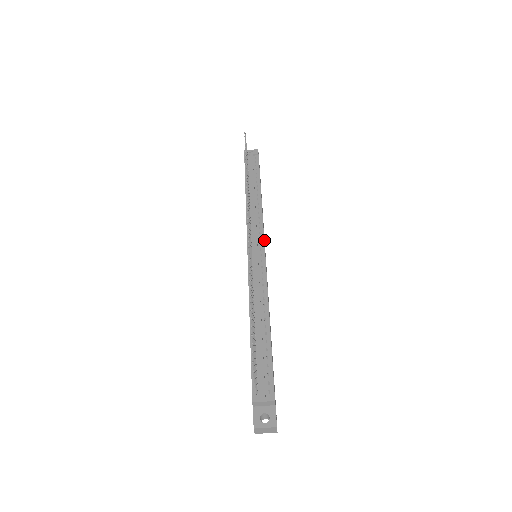
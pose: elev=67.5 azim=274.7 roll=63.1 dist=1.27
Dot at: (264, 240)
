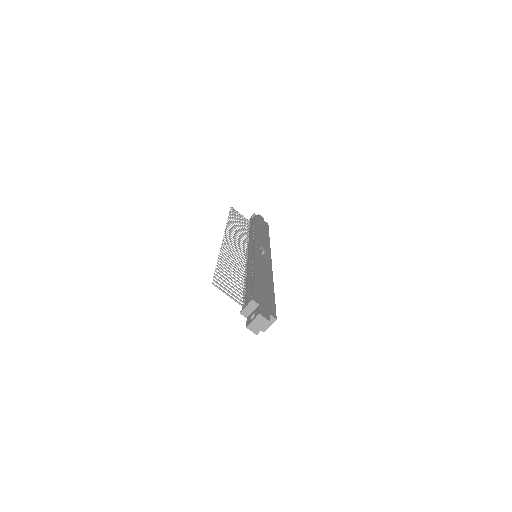
Dot at: (261, 245)
